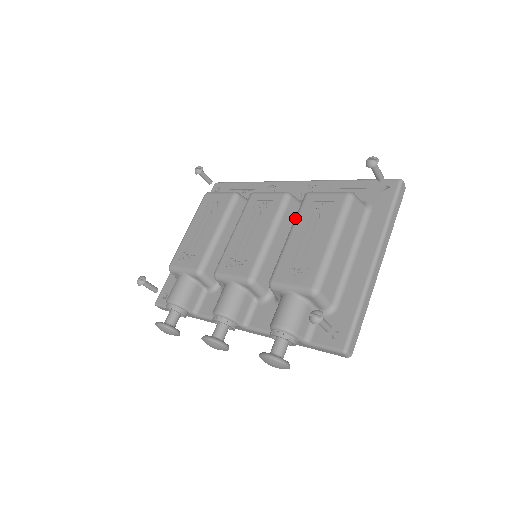
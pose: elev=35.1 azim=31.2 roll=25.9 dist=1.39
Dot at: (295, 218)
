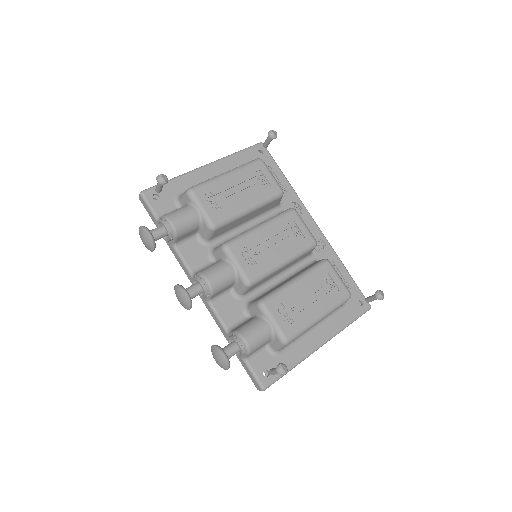
Dot at: (309, 271)
